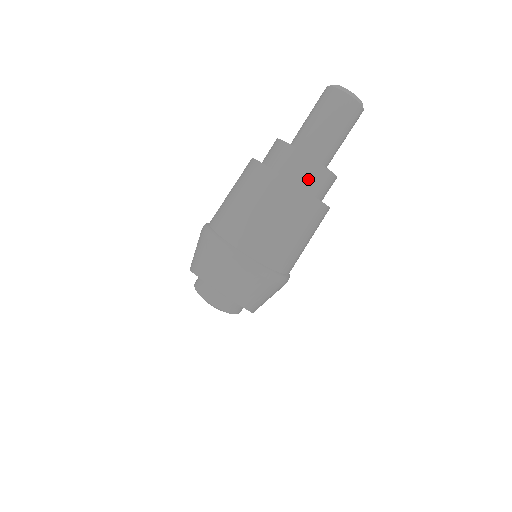
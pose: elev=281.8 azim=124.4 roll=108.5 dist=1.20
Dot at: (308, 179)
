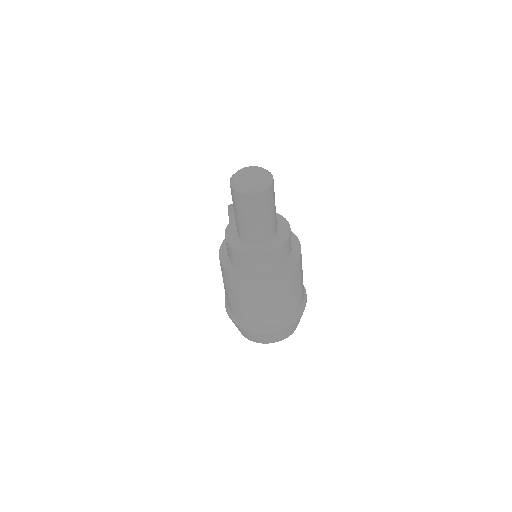
Dot at: (278, 261)
